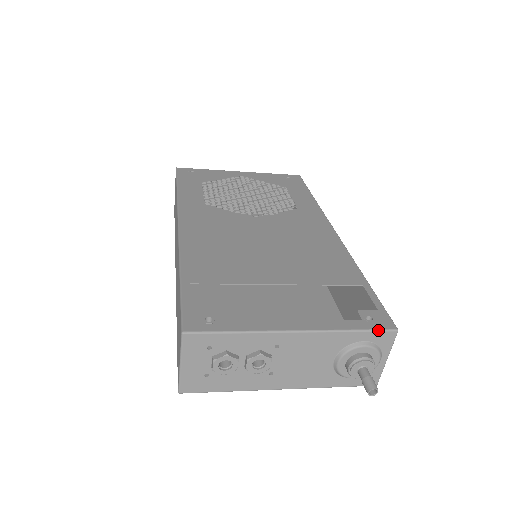
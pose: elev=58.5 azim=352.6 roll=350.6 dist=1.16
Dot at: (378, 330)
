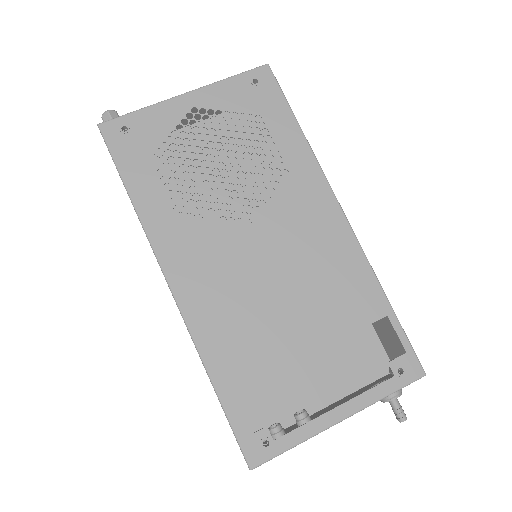
Dot at: (409, 384)
